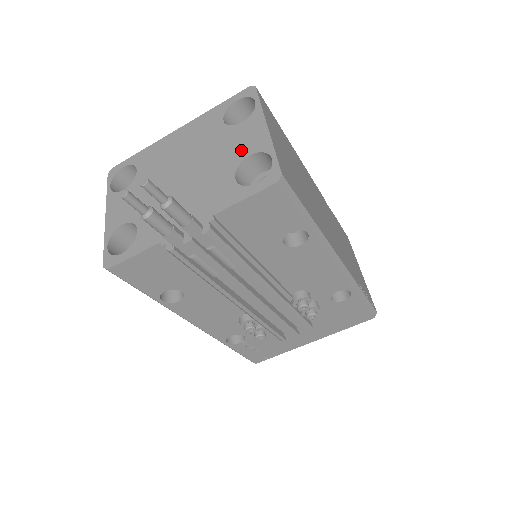
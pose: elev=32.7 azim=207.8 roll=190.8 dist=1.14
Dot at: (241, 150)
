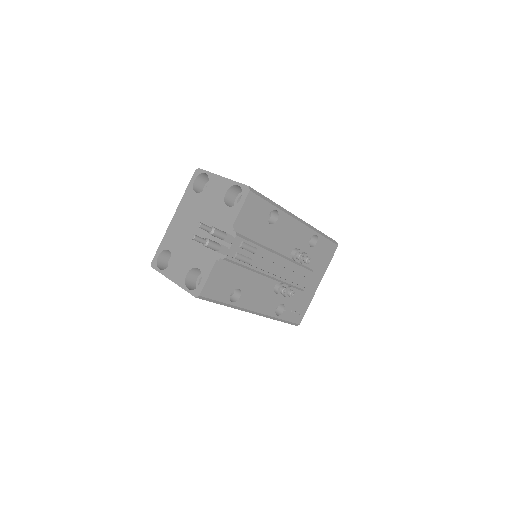
Dot at: (219, 195)
